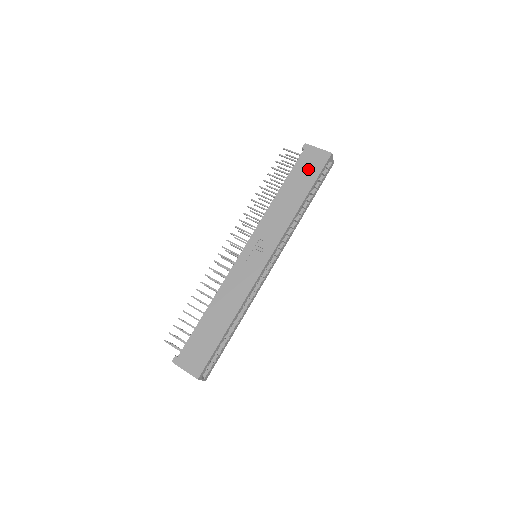
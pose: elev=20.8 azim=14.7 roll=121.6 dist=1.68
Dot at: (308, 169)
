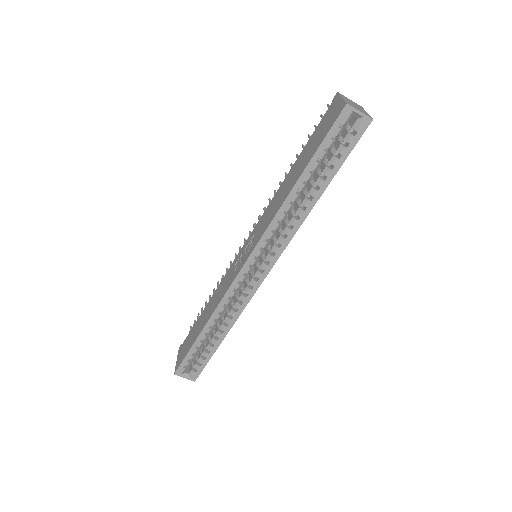
Dot at: (319, 135)
